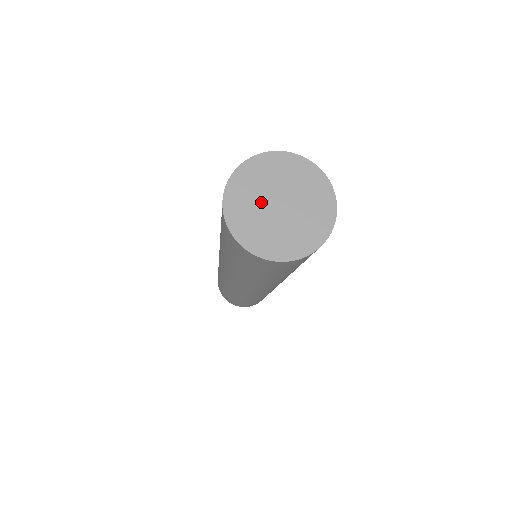
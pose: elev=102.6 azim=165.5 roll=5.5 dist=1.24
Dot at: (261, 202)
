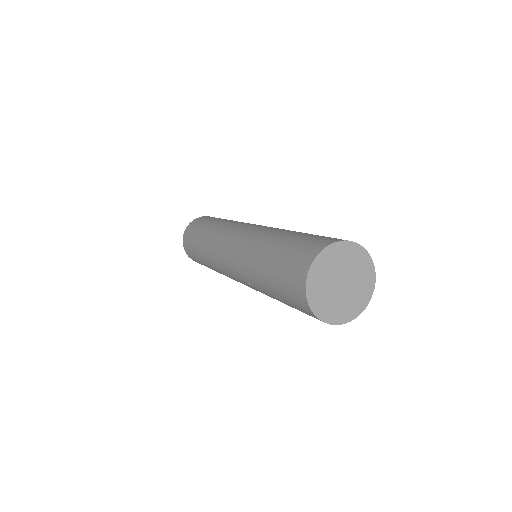
Dot at: (331, 280)
